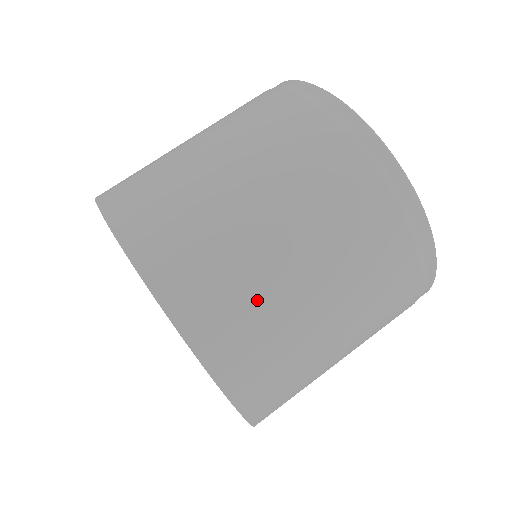
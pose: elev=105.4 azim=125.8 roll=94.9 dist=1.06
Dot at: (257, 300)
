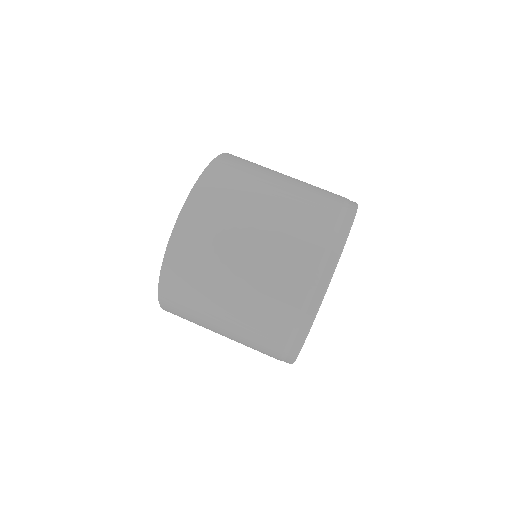
Dot at: (248, 179)
